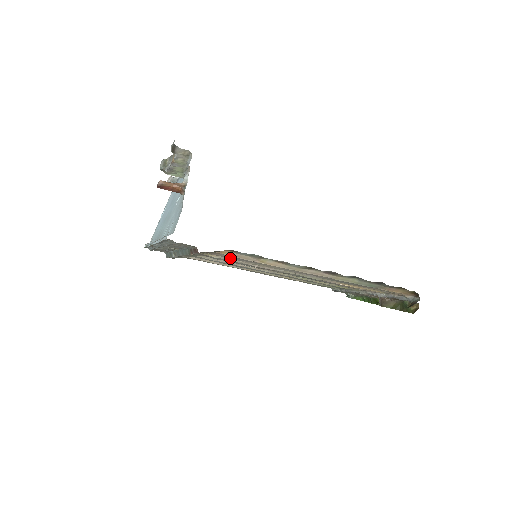
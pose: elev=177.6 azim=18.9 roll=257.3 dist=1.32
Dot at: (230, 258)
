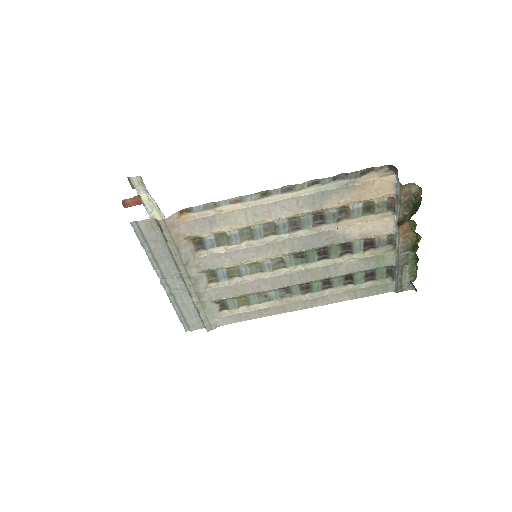
Dot at: (202, 232)
